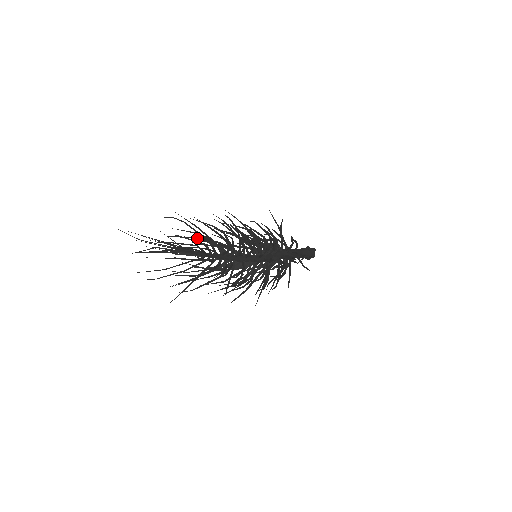
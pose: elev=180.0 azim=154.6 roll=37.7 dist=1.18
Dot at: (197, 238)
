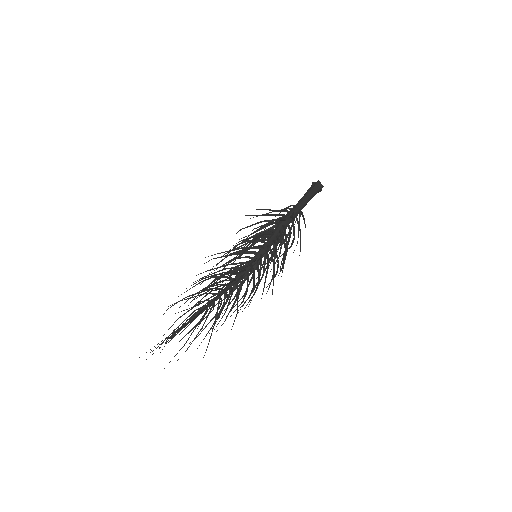
Dot at: (202, 290)
